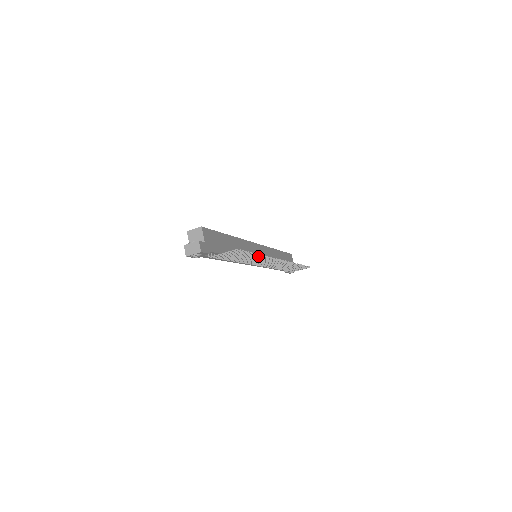
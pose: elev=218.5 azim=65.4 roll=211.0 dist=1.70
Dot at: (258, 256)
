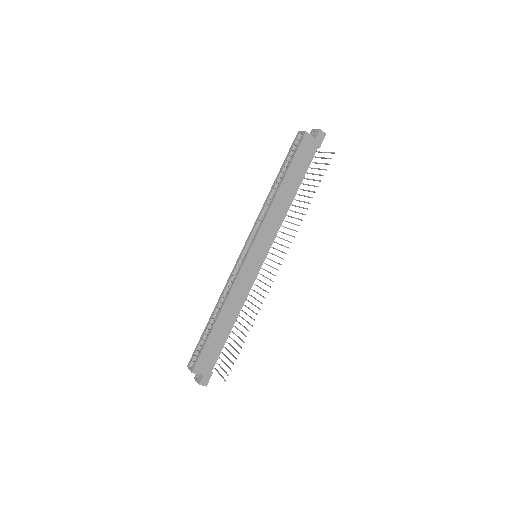
Dot at: occluded
